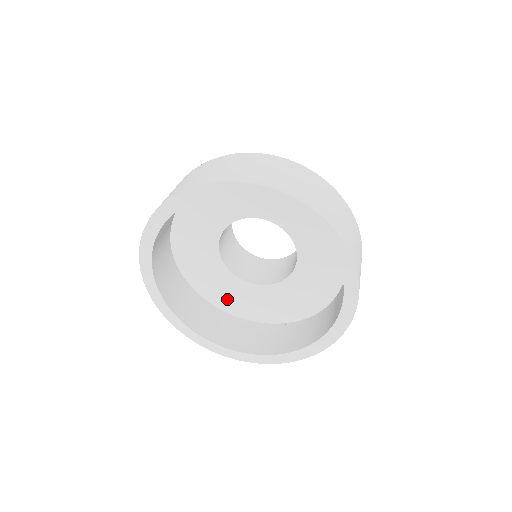
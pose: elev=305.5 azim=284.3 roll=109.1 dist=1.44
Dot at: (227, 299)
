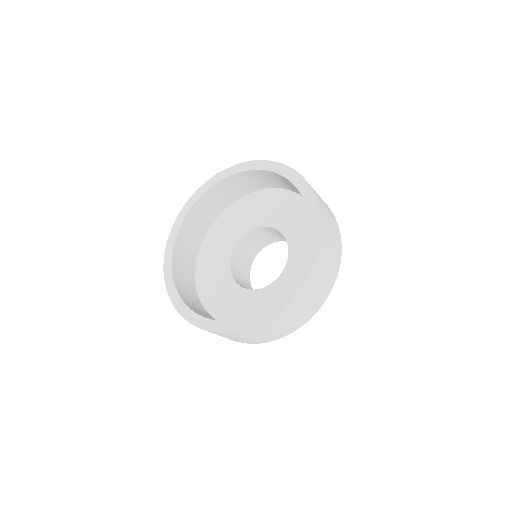
Dot at: (209, 285)
